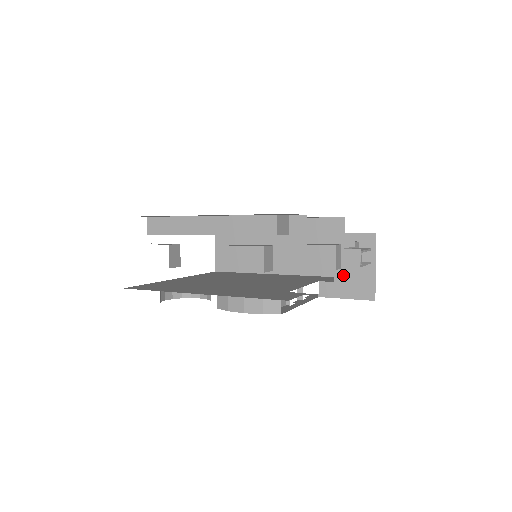
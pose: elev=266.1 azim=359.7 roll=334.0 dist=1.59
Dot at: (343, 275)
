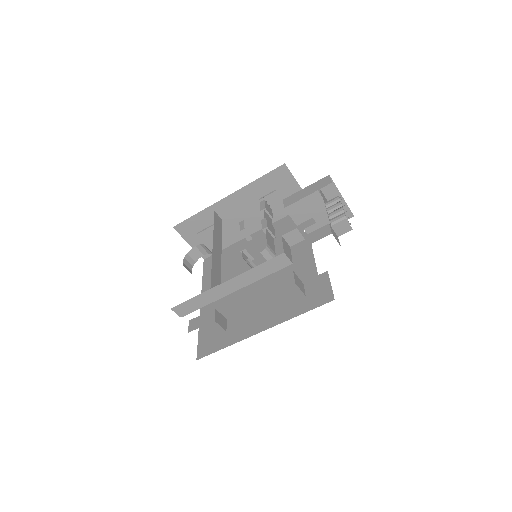
Dot at: (320, 215)
